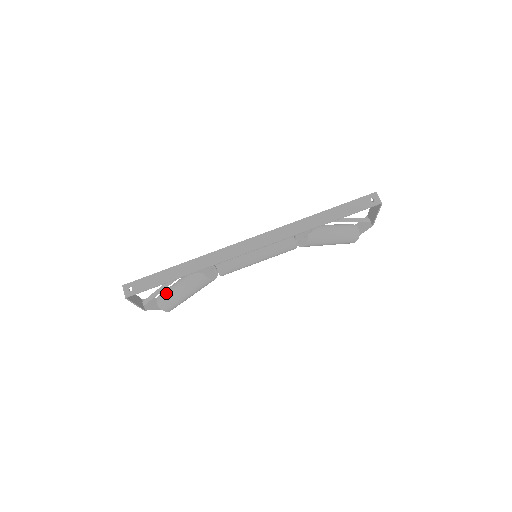
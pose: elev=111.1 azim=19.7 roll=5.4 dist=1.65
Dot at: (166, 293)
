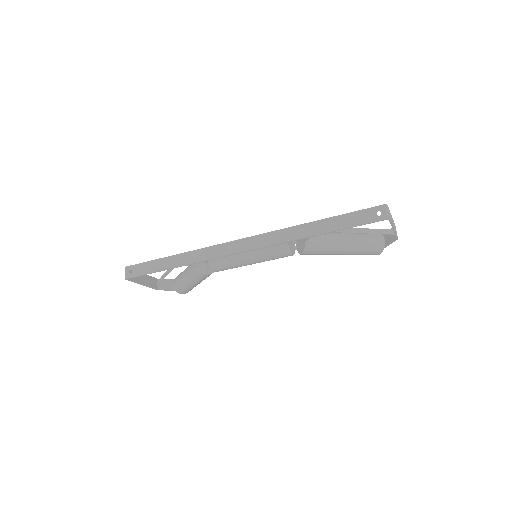
Dot at: (178, 277)
